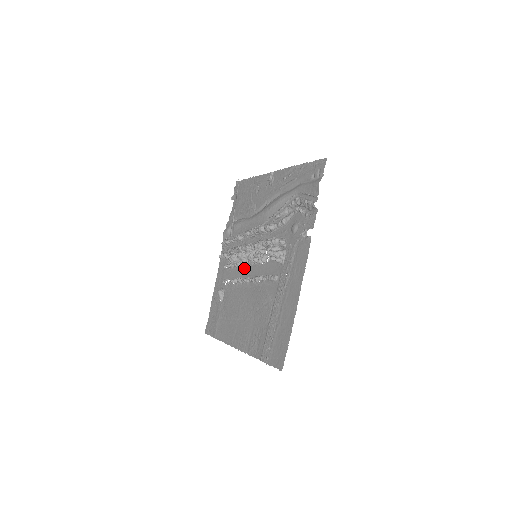
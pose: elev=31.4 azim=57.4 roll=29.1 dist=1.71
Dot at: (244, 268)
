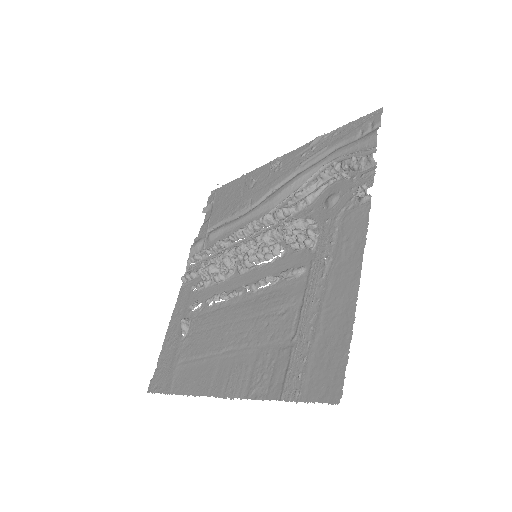
Dot at: (231, 280)
